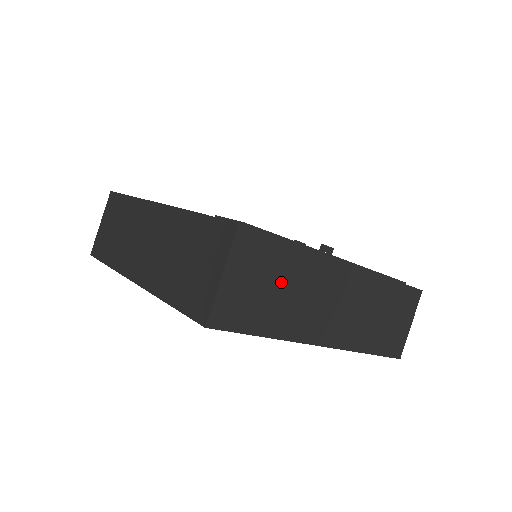
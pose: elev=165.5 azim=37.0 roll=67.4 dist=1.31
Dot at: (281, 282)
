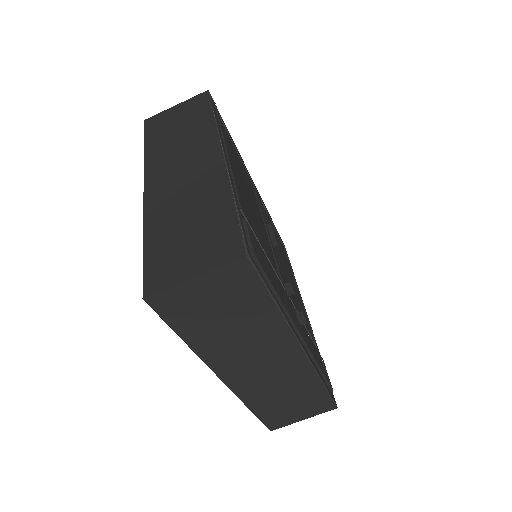
Dot at: (236, 318)
